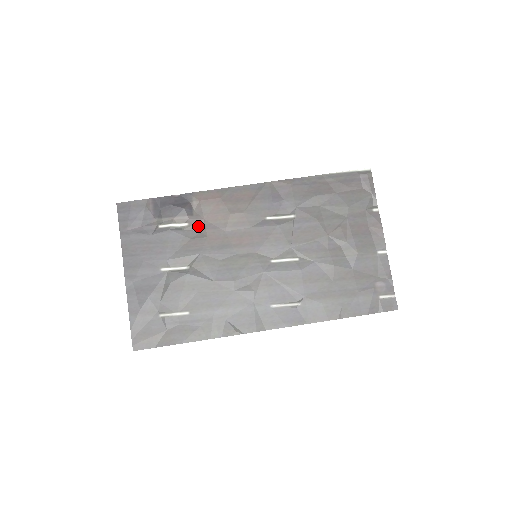
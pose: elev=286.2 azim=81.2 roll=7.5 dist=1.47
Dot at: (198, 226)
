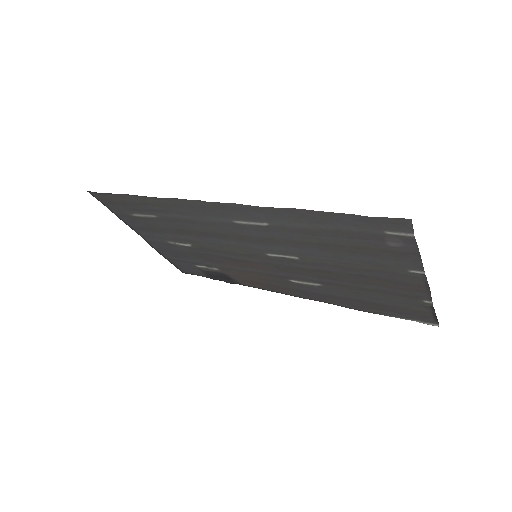
Dot at: (225, 270)
